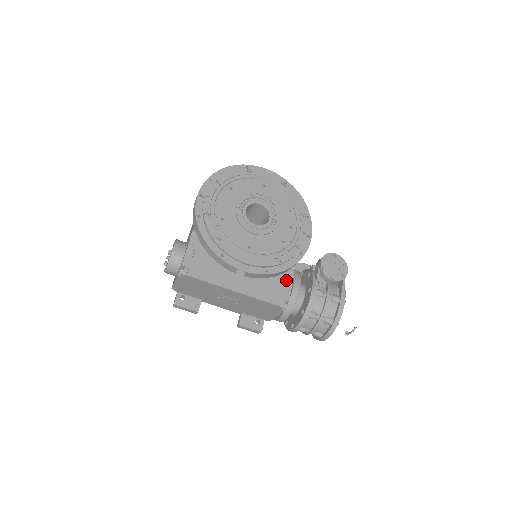
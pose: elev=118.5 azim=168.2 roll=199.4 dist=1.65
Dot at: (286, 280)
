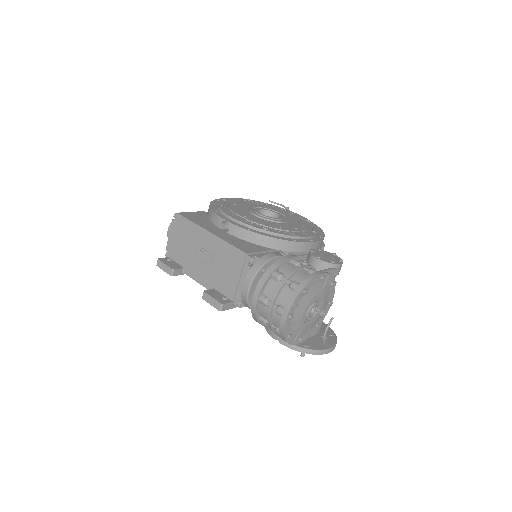
Dot at: (267, 250)
